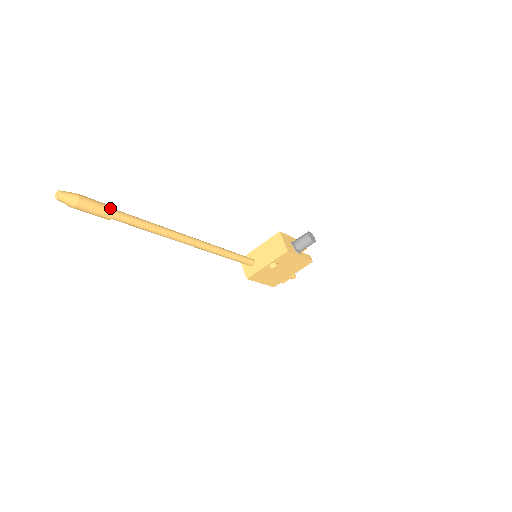
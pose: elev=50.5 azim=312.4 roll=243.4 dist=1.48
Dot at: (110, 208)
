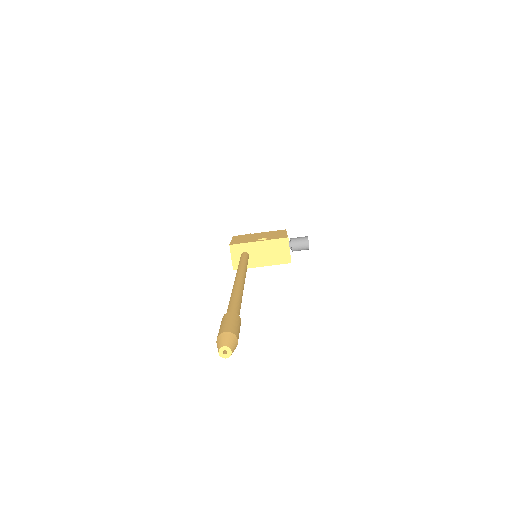
Dot at: (240, 323)
